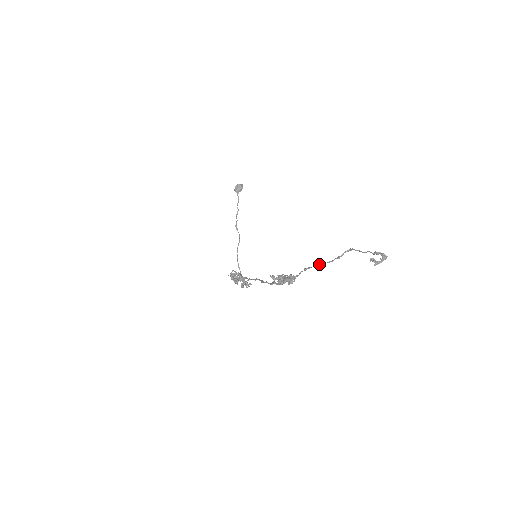
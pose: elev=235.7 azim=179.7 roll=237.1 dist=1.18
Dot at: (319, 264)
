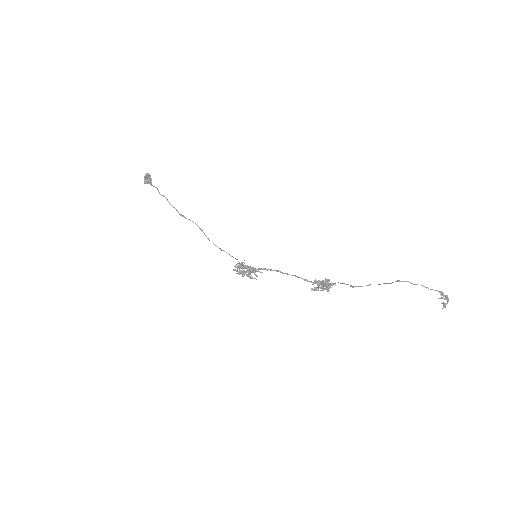
Dot at: occluded
